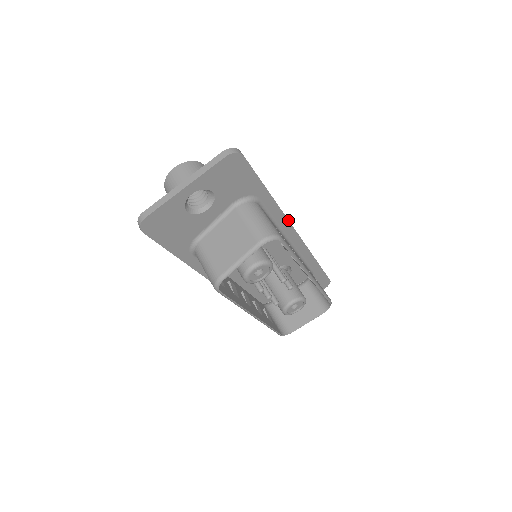
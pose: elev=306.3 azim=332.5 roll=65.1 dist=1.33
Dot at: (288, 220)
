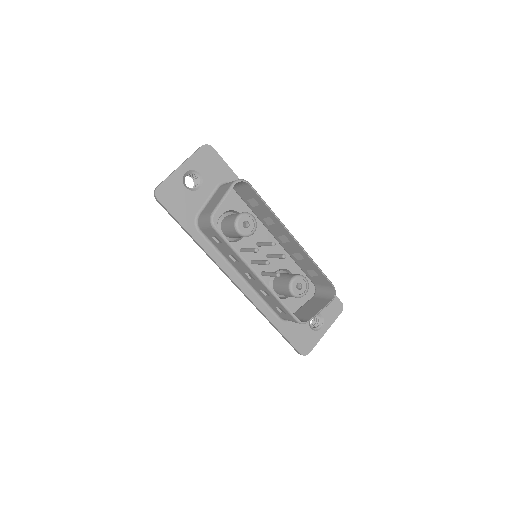
Dot at: occluded
